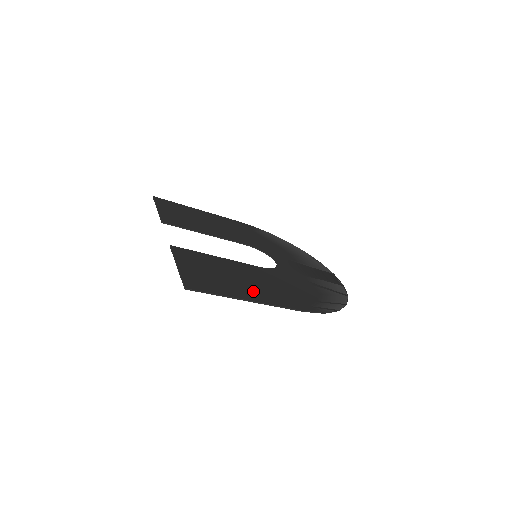
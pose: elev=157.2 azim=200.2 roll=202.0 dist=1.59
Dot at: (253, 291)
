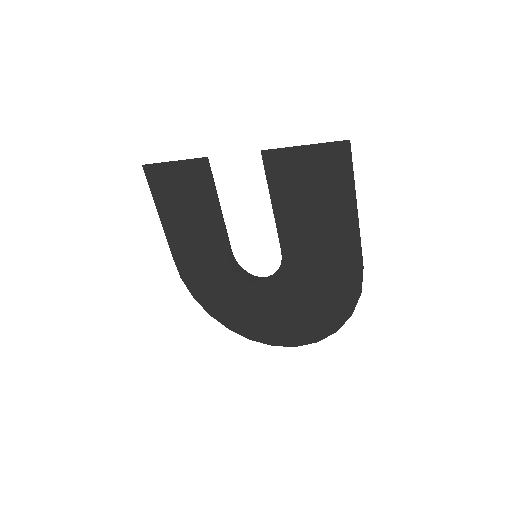
Dot at: (337, 220)
